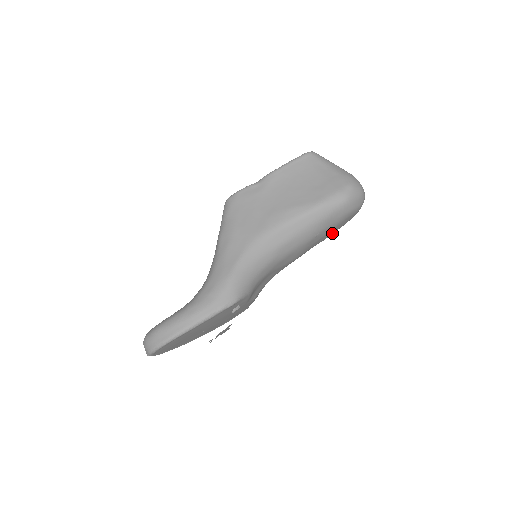
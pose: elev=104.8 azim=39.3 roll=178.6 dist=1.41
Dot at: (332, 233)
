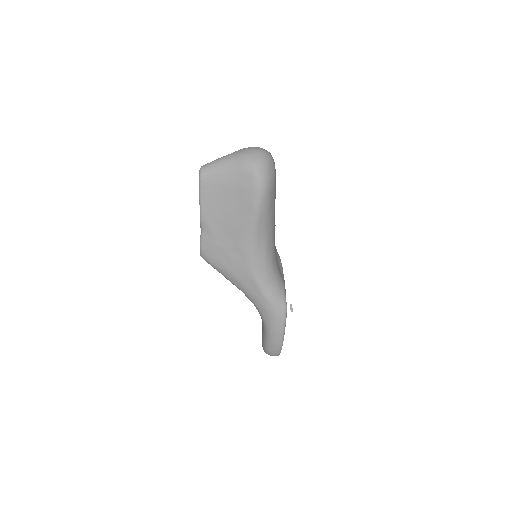
Dot at: occluded
